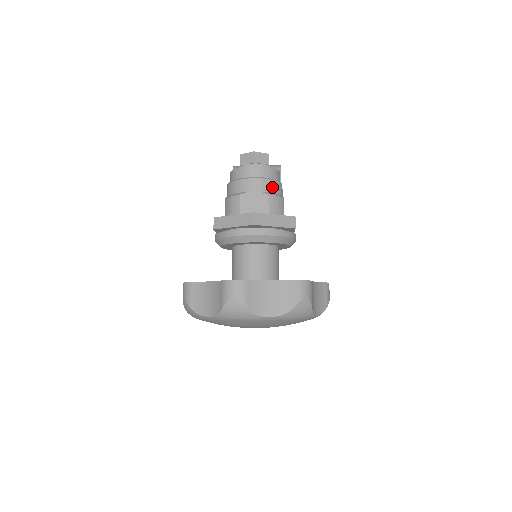
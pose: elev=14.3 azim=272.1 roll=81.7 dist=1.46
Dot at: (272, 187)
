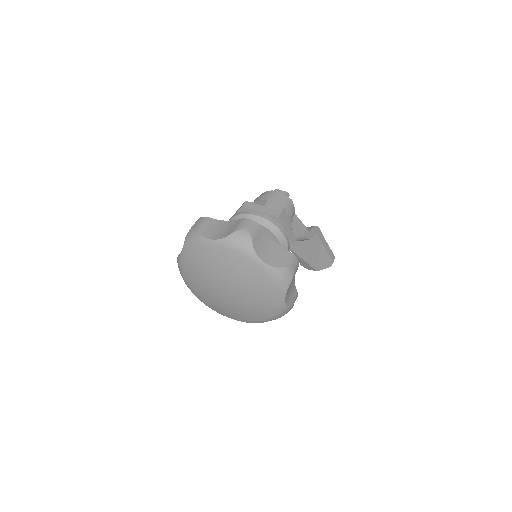
Dot at: (275, 200)
